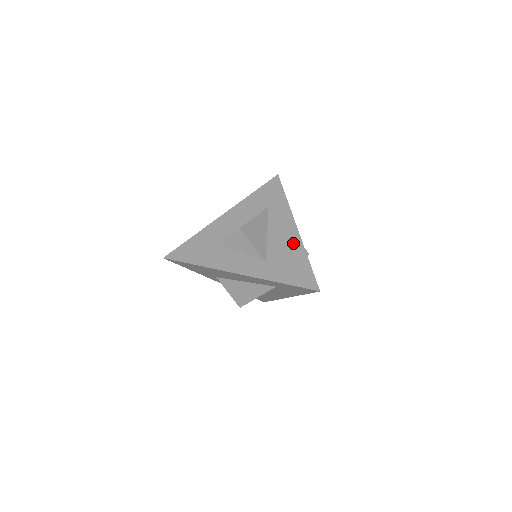
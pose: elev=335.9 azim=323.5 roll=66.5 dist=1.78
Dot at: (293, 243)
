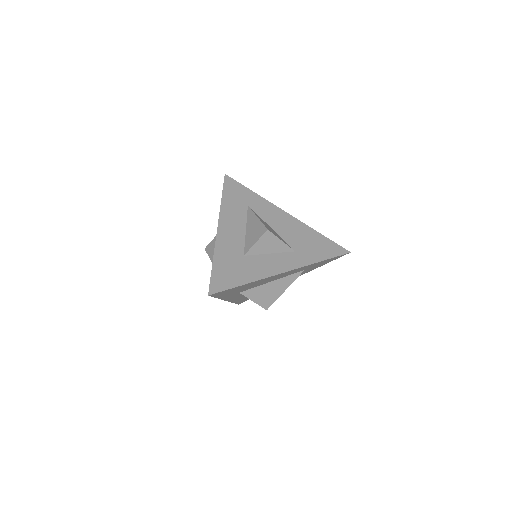
Dot at: (297, 226)
